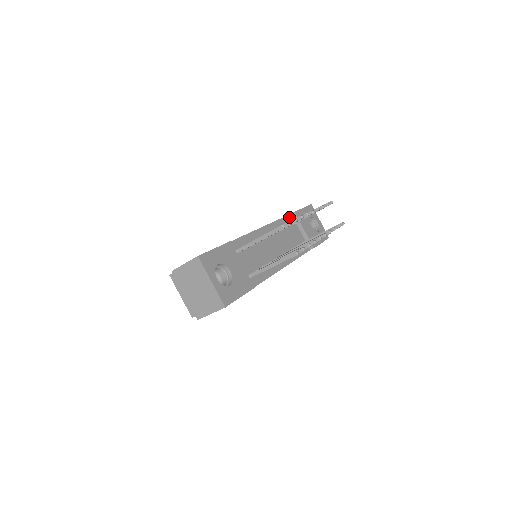
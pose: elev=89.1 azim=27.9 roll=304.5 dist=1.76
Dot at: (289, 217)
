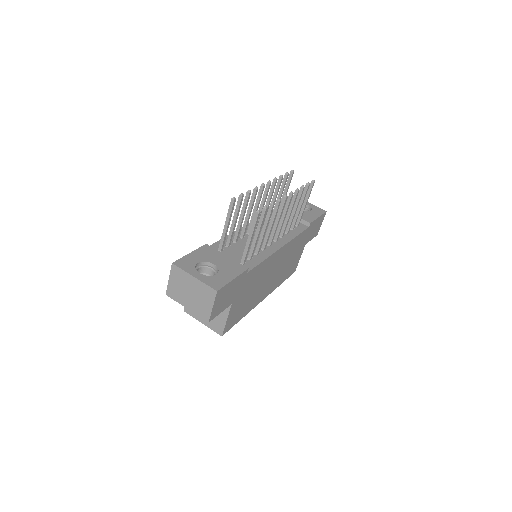
Dot at: (272, 212)
